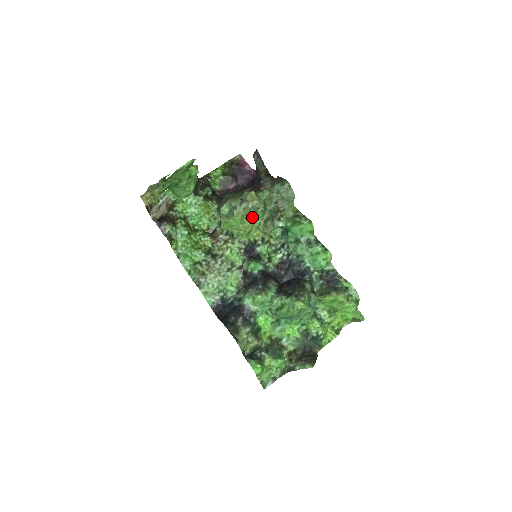
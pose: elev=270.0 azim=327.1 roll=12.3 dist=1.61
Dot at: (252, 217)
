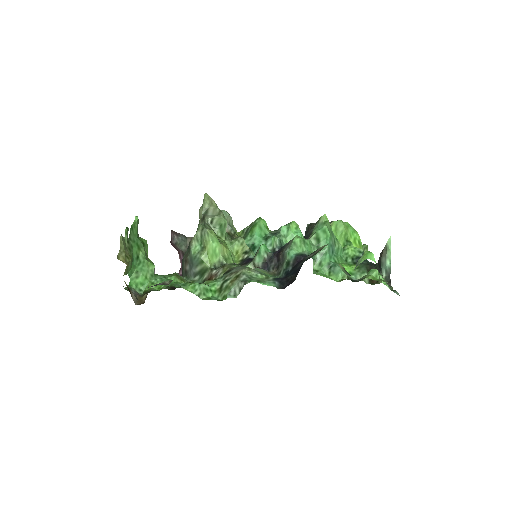
Dot at: (221, 238)
